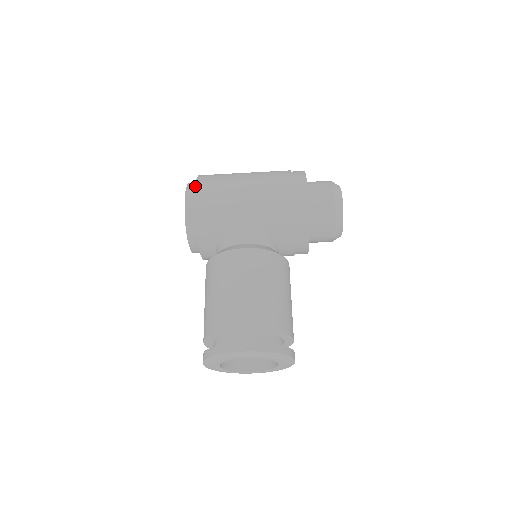
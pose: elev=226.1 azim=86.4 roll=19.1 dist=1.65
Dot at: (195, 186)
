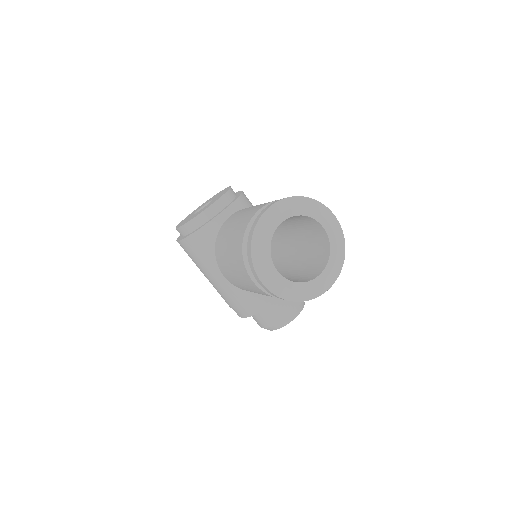
Dot at: (236, 192)
